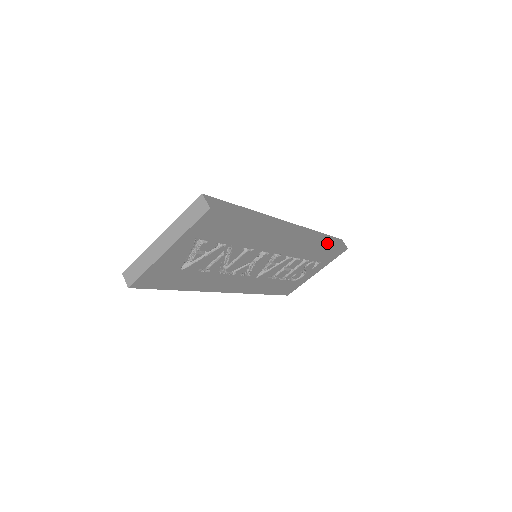
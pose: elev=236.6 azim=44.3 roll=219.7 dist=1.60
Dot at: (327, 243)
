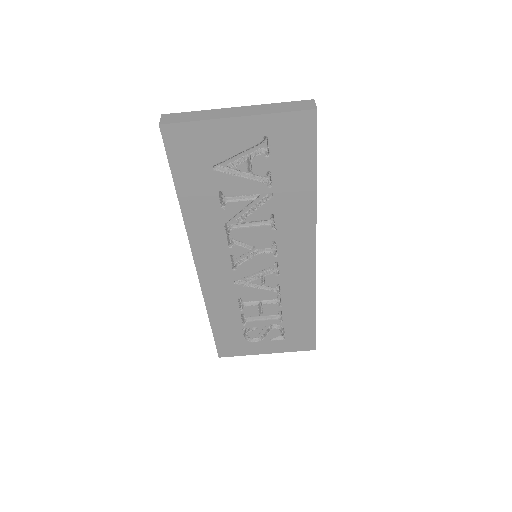
Dot at: (314, 314)
